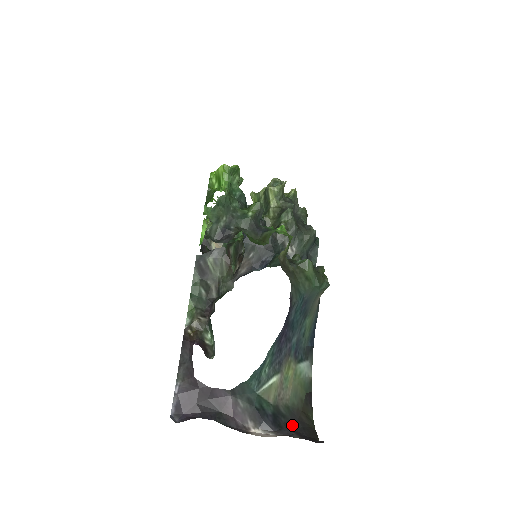
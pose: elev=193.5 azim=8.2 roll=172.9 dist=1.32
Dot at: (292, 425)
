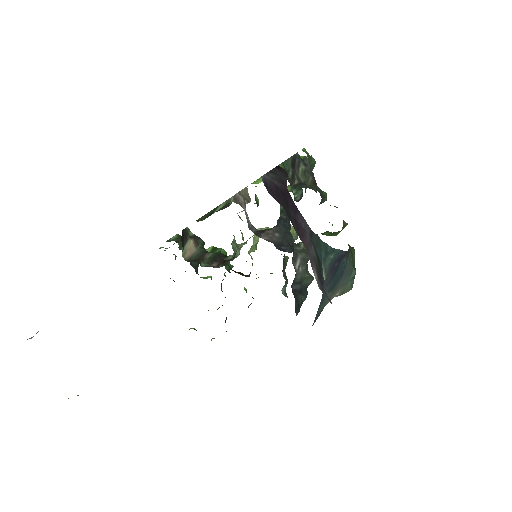
Dot at: occluded
